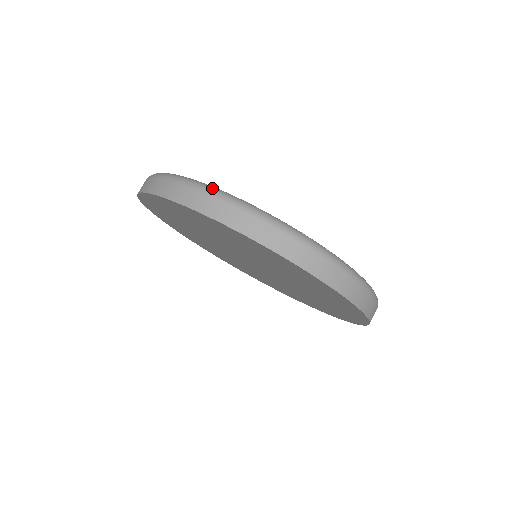
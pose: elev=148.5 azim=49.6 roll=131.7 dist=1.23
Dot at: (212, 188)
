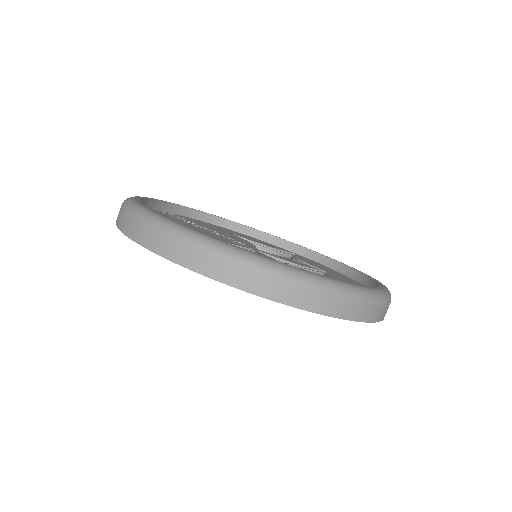
Dot at: (211, 243)
